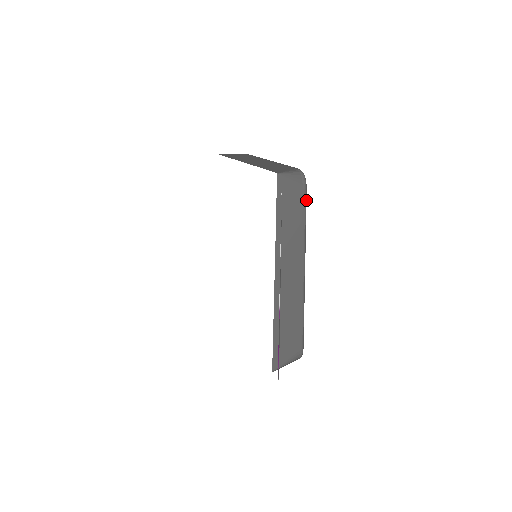
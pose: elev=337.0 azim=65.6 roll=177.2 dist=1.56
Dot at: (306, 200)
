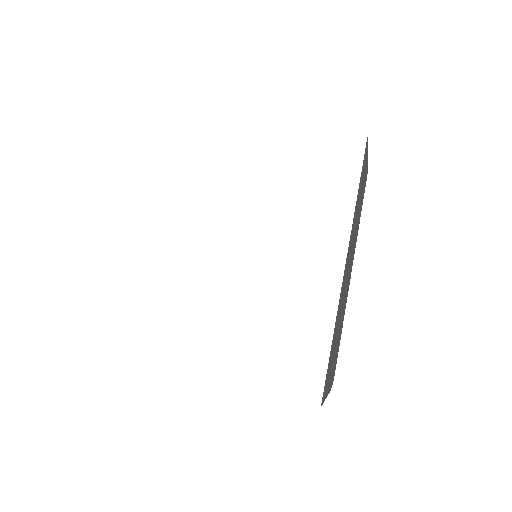
Dot at: occluded
